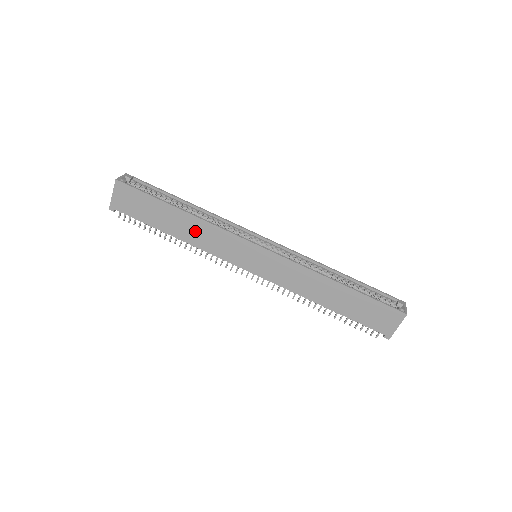
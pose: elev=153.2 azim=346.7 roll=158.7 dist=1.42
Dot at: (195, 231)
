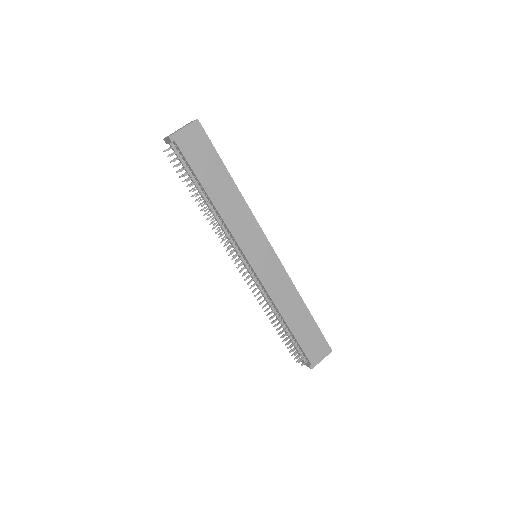
Dot at: (232, 206)
